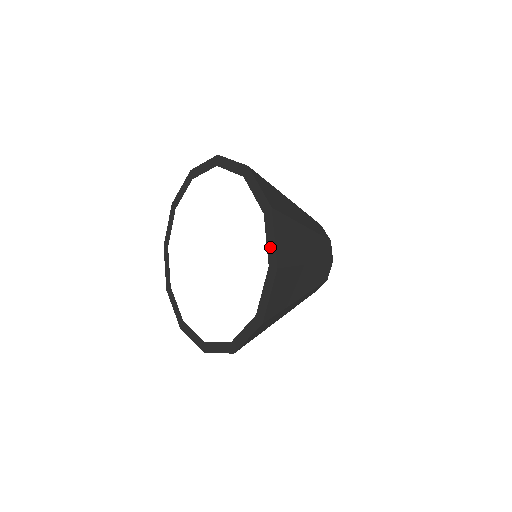
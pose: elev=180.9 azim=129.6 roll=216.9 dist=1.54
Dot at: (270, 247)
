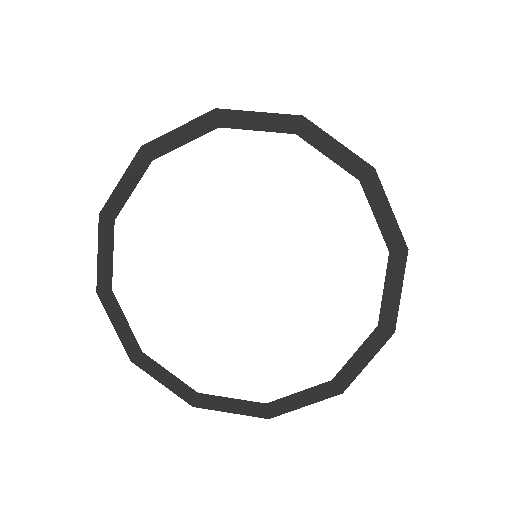
Dot at: (353, 366)
